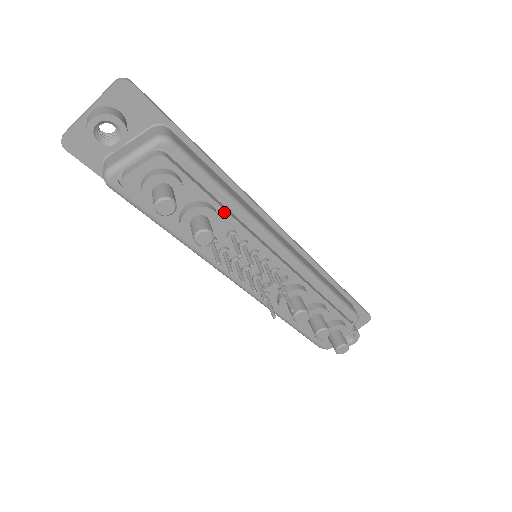
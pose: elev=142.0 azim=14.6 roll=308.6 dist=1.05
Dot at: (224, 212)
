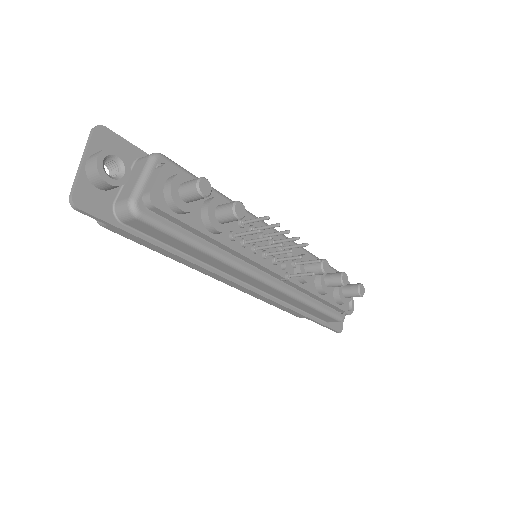
Dot at: occluded
